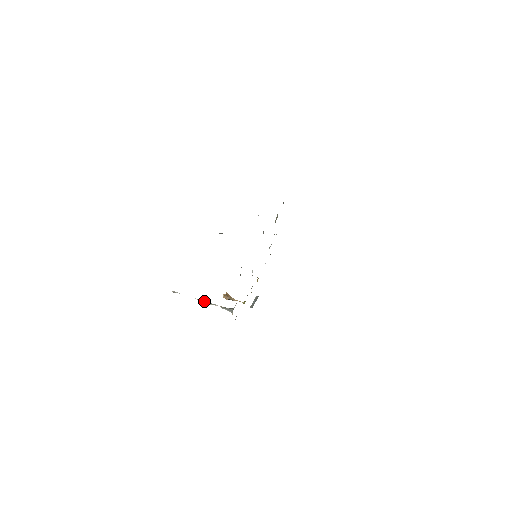
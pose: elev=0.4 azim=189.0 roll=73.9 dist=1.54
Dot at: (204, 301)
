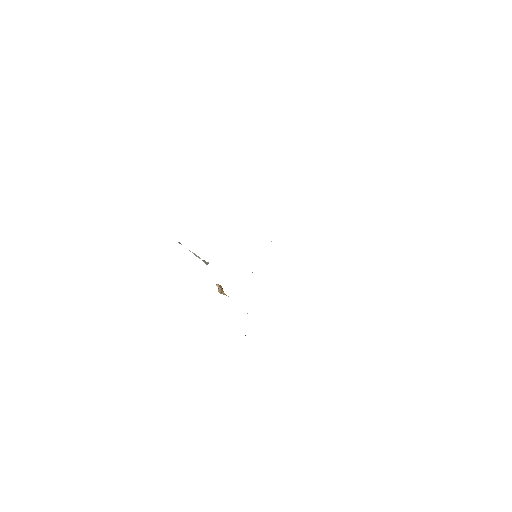
Dot at: (194, 254)
